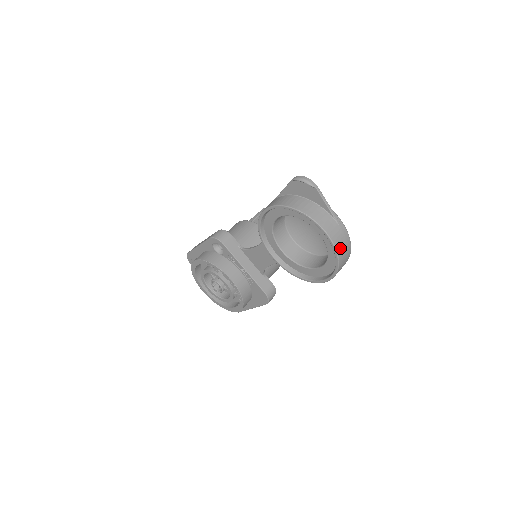
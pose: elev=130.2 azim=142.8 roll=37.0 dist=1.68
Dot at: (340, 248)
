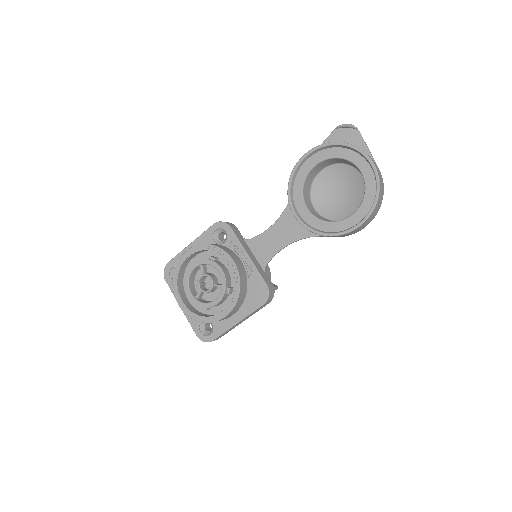
Dot at: (380, 180)
